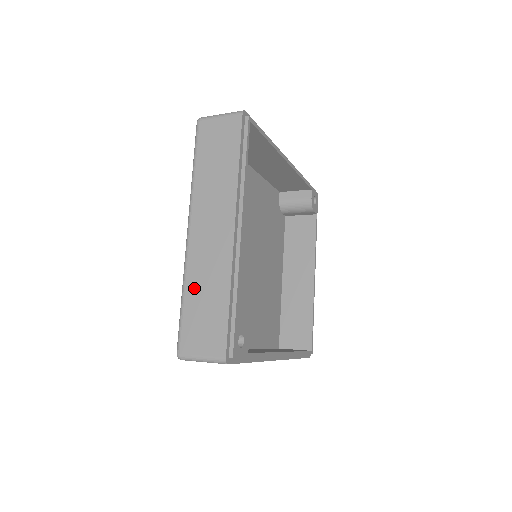
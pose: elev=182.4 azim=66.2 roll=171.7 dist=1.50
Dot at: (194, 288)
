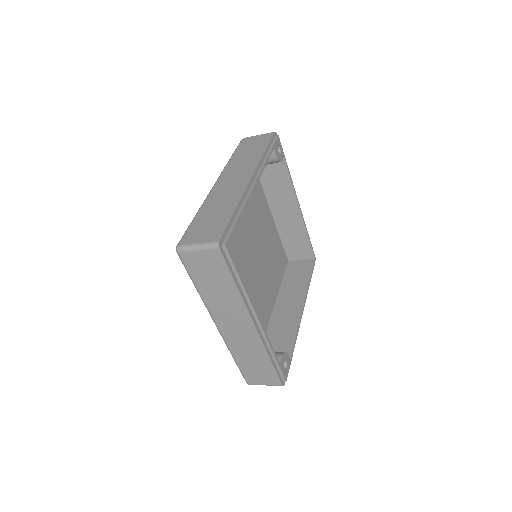
Dot at: (241, 356)
